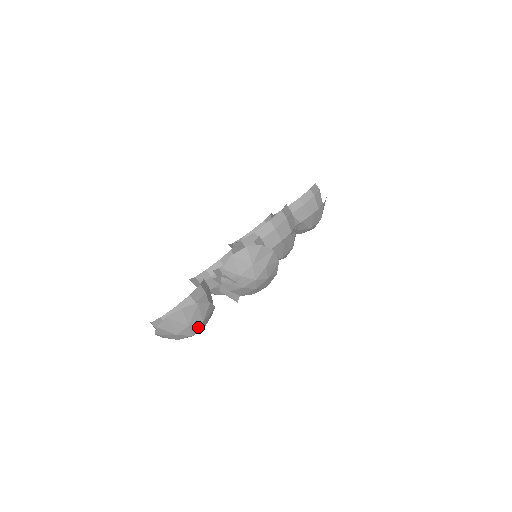
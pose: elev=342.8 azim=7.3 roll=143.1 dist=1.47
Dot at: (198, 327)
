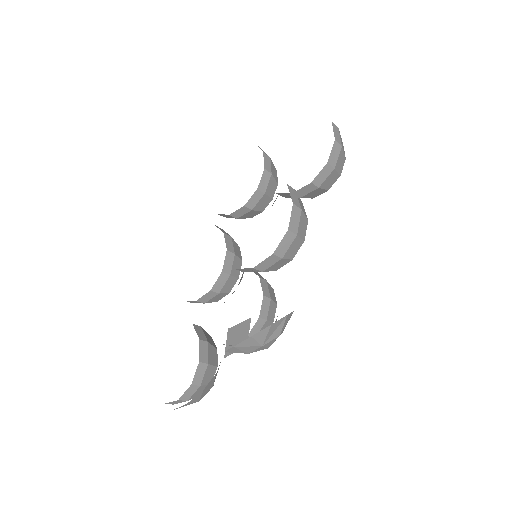
Dot at: occluded
